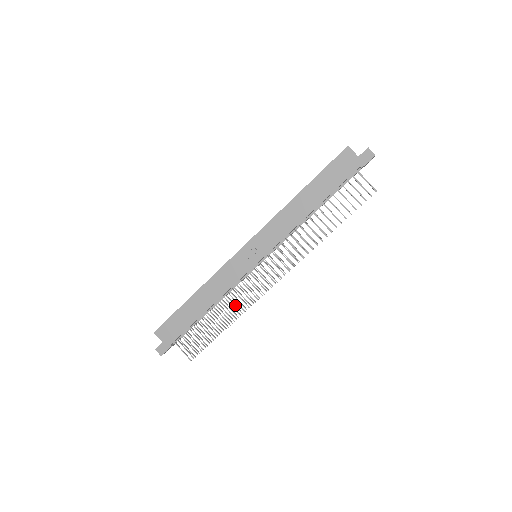
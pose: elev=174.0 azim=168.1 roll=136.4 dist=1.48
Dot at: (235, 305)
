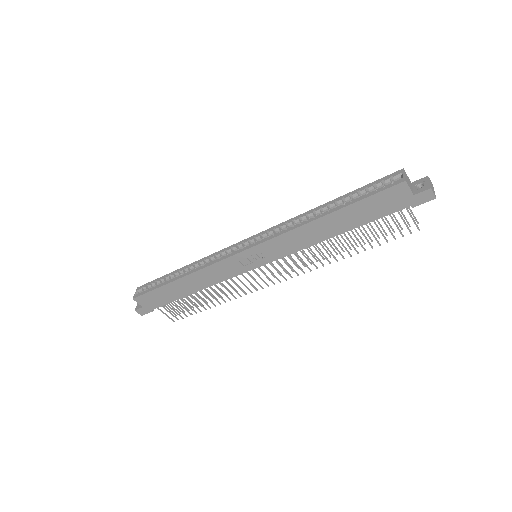
Dot at: occluded
